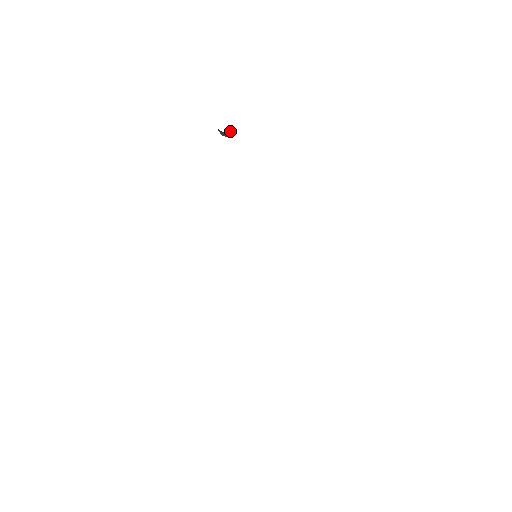
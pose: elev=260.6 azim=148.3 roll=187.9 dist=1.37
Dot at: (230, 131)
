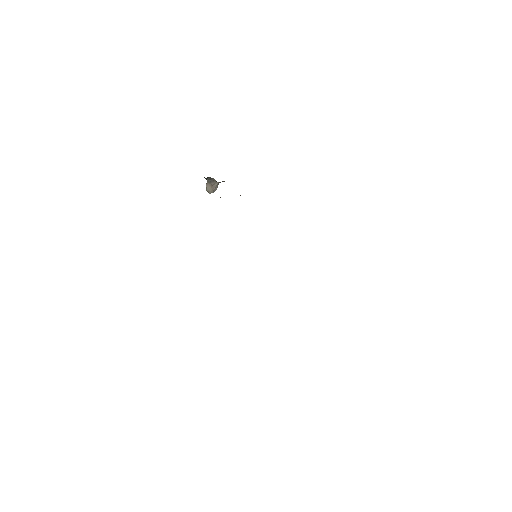
Dot at: (217, 187)
